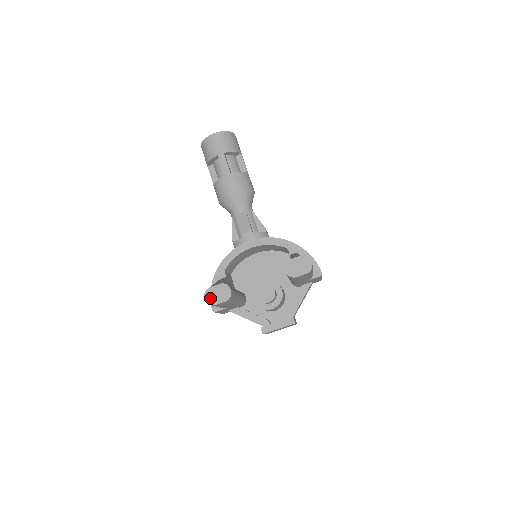
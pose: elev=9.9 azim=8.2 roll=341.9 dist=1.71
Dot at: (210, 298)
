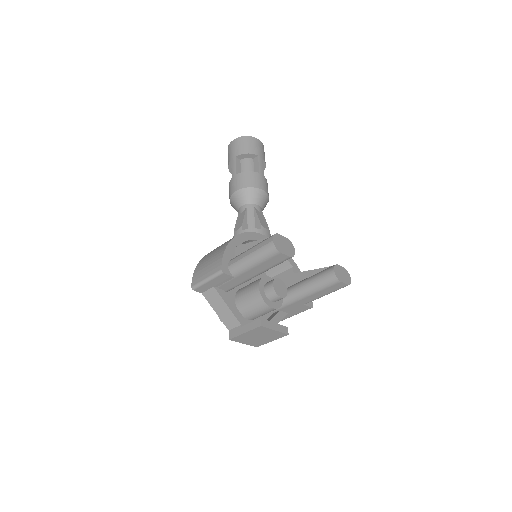
Dot at: (278, 243)
